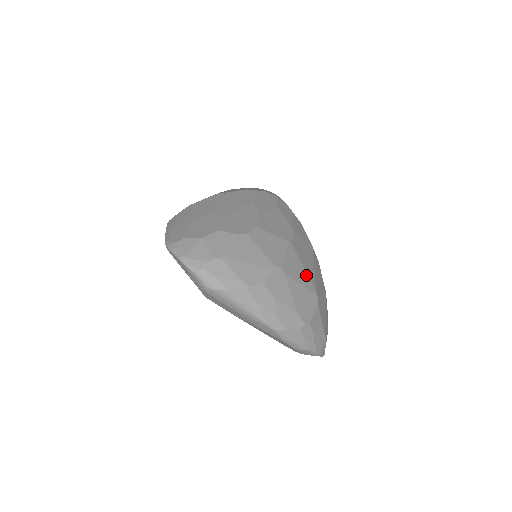
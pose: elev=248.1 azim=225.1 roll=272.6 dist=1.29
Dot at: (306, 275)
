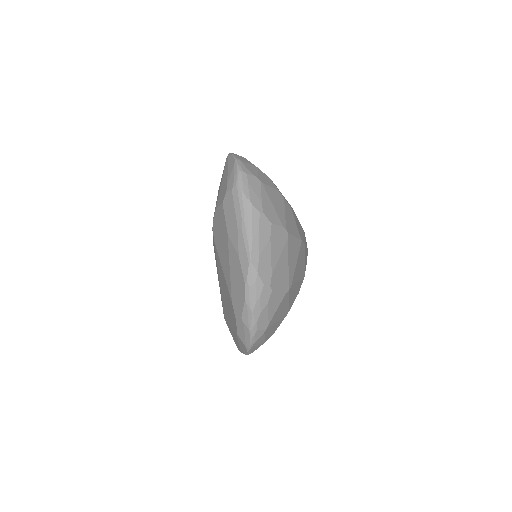
Dot at: (294, 268)
